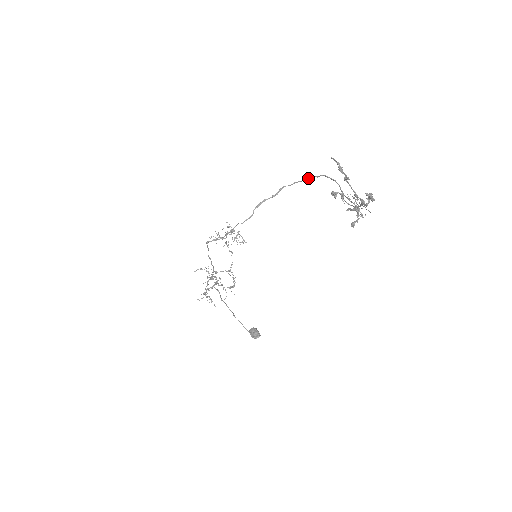
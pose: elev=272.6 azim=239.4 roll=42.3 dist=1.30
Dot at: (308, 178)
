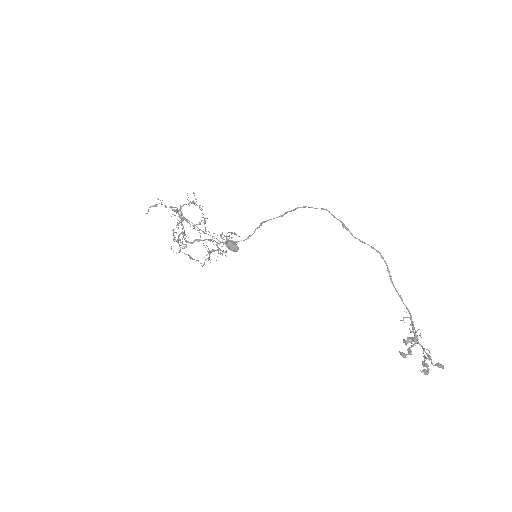
Dot at: occluded
